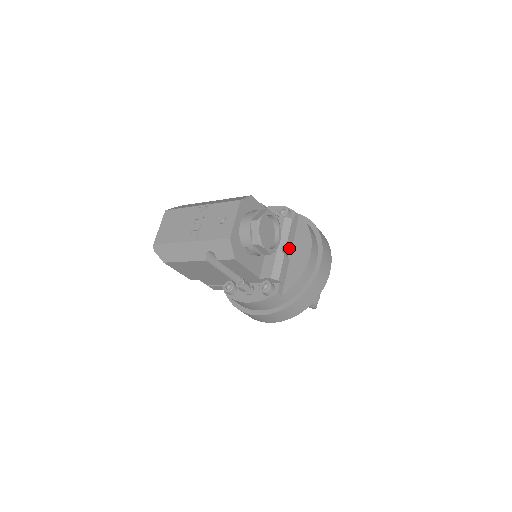
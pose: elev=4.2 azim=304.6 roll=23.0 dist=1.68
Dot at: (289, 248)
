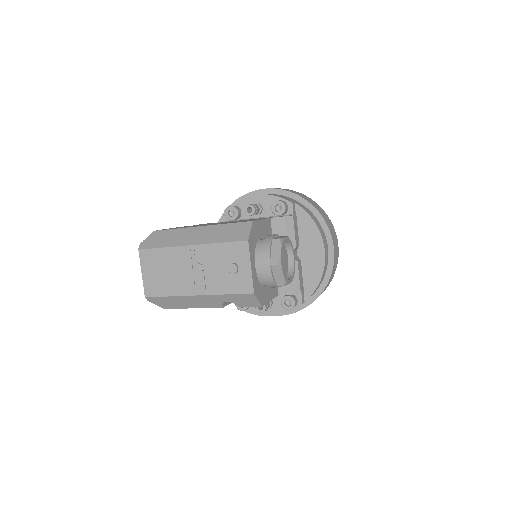
Dot at: (297, 248)
